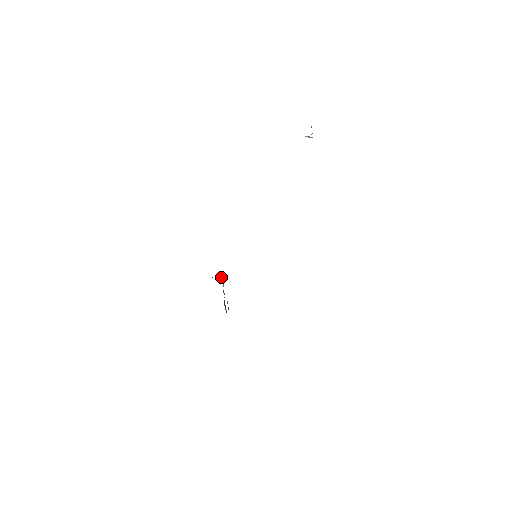
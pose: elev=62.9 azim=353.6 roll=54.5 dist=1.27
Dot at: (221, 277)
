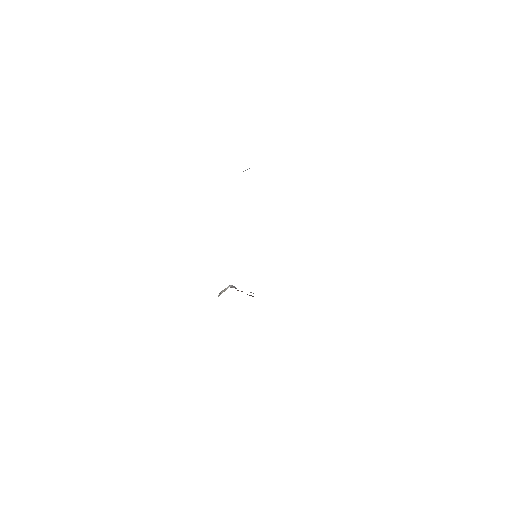
Dot at: (230, 287)
